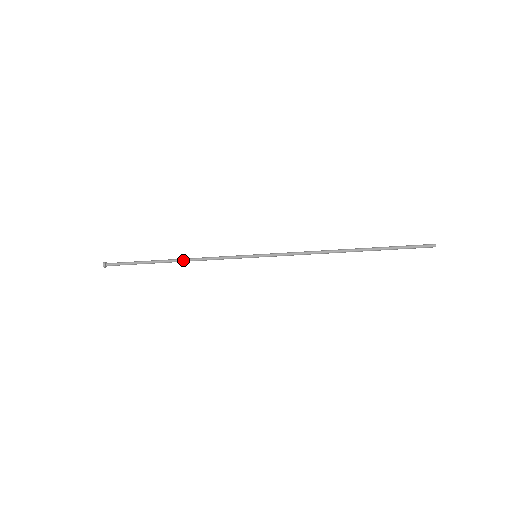
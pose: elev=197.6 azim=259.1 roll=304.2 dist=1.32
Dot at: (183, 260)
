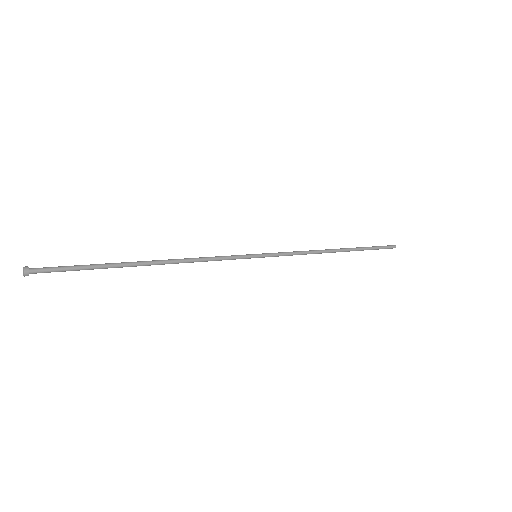
Dot at: (167, 263)
